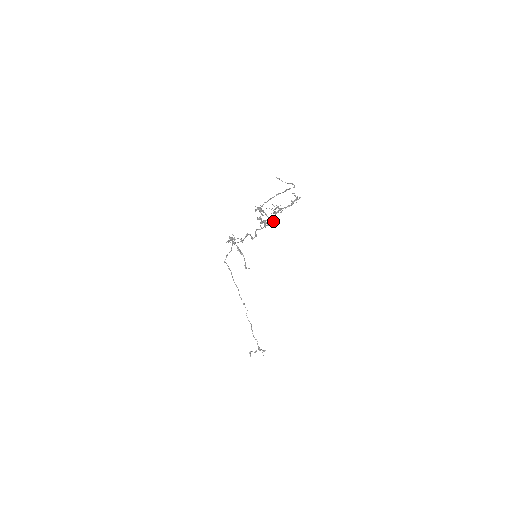
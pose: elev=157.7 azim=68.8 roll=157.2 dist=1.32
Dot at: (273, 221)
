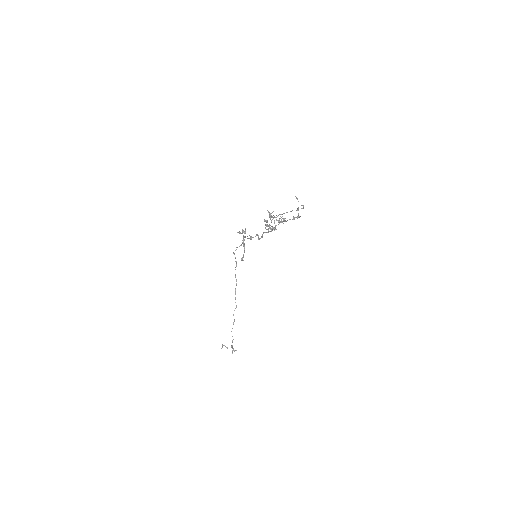
Dot at: (276, 229)
